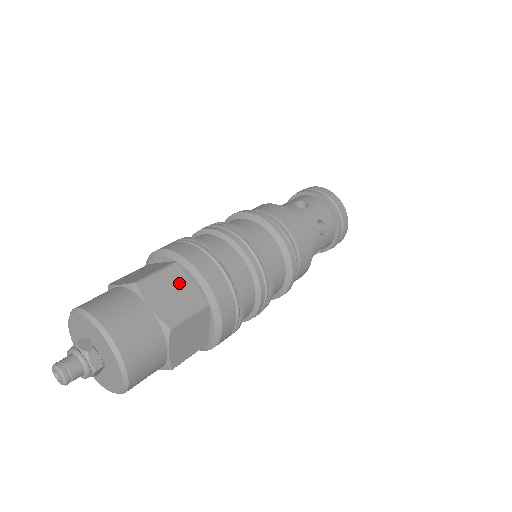
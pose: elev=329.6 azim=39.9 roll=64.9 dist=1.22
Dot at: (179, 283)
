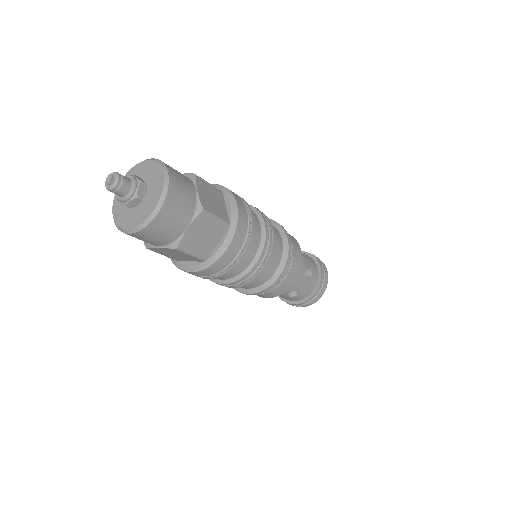
Dot at: (219, 199)
